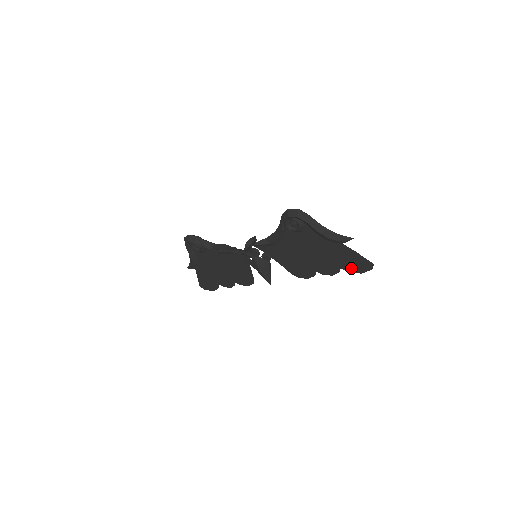
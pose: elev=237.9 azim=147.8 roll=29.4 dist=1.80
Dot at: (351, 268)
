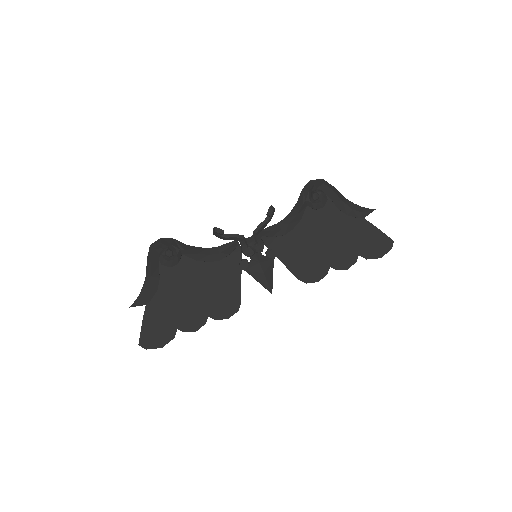
Dot at: (370, 252)
